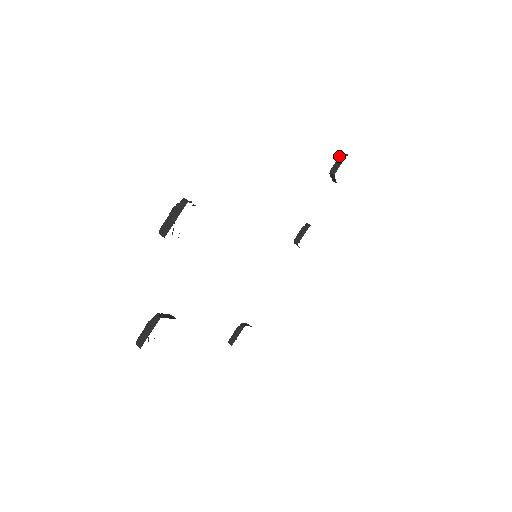
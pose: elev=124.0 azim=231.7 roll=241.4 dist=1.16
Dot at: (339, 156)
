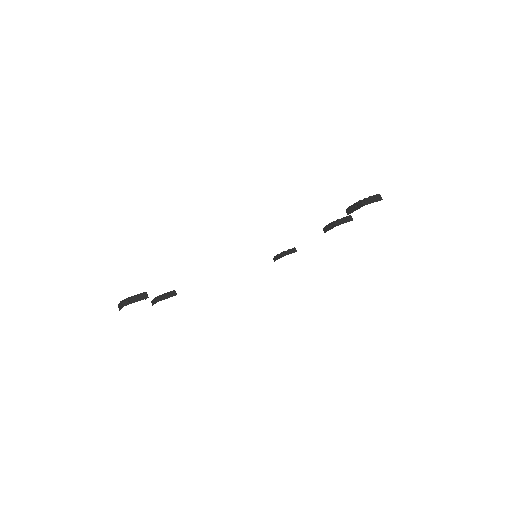
Dot at: (359, 200)
